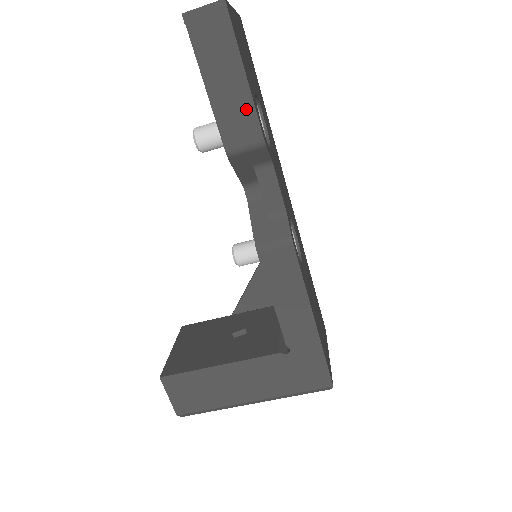
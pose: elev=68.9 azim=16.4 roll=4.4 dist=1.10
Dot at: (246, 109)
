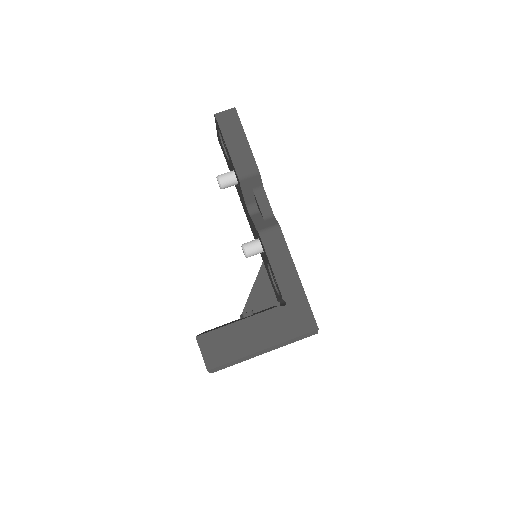
Dot at: (248, 155)
